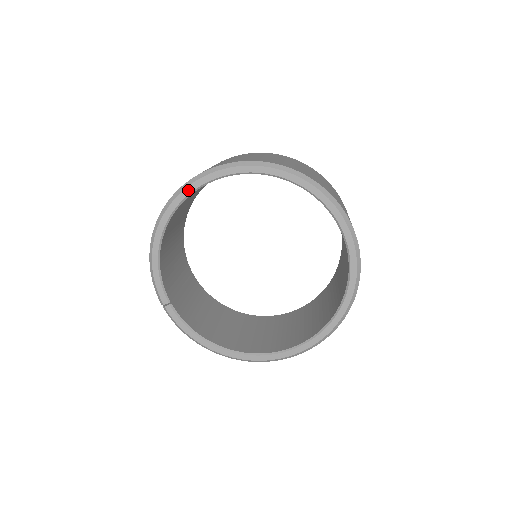
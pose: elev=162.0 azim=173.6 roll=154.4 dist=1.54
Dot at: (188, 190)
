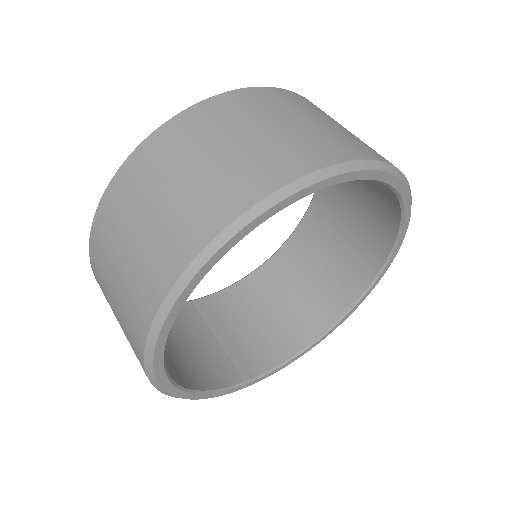
Dot at: (158, 360)
